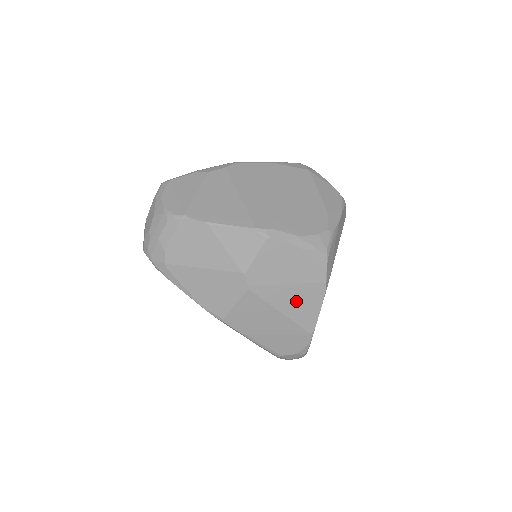
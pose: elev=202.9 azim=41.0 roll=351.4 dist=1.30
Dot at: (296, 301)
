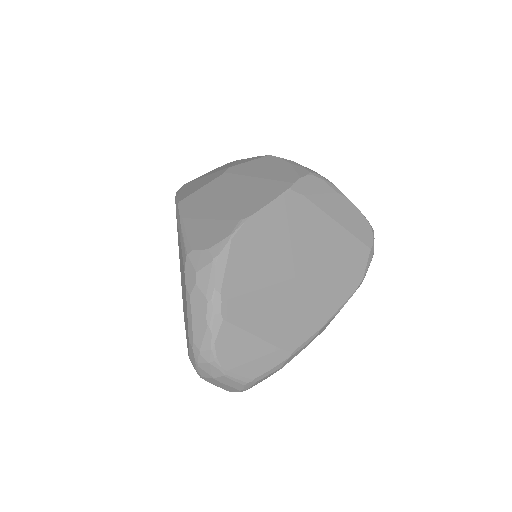
Dot at: (253, 190)
